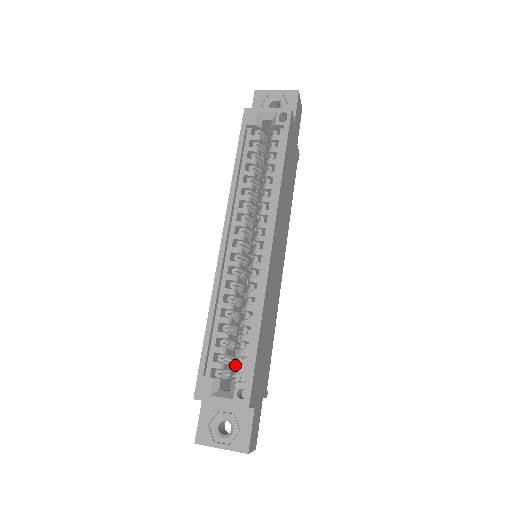
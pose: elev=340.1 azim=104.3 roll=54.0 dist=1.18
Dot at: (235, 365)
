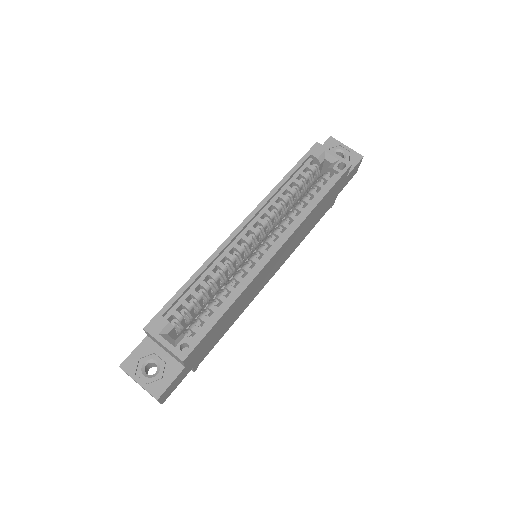
Dot at: (192, 323)
